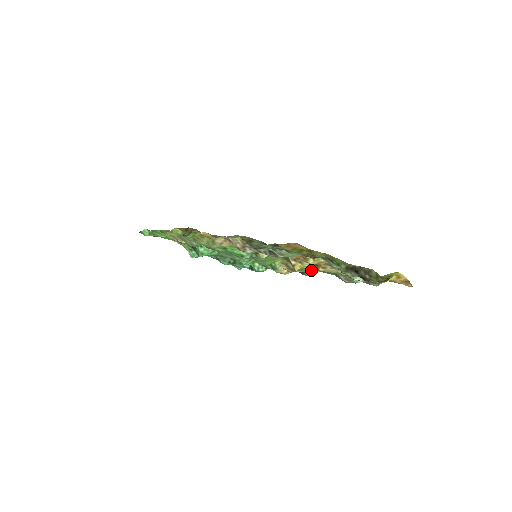
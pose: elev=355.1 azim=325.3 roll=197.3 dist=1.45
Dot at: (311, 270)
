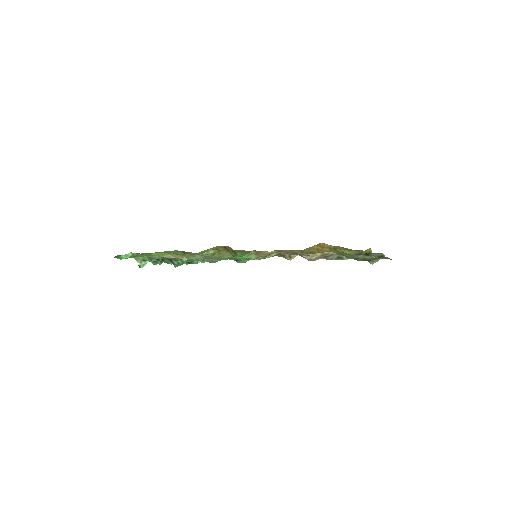
Dot at: occluded
